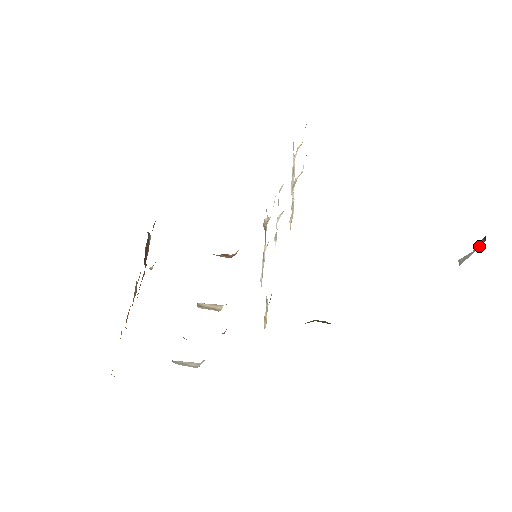
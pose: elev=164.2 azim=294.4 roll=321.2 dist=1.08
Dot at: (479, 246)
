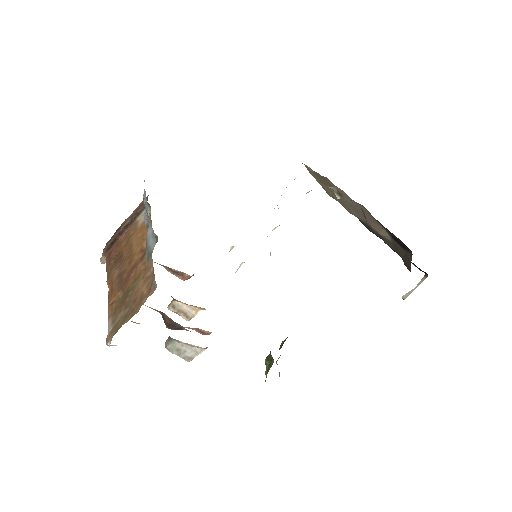
Dot at: occluded
